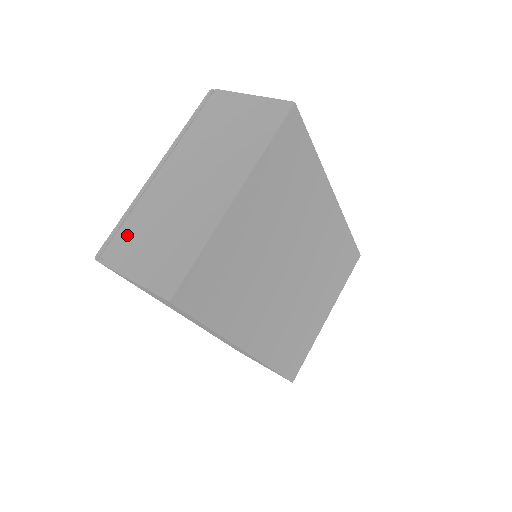
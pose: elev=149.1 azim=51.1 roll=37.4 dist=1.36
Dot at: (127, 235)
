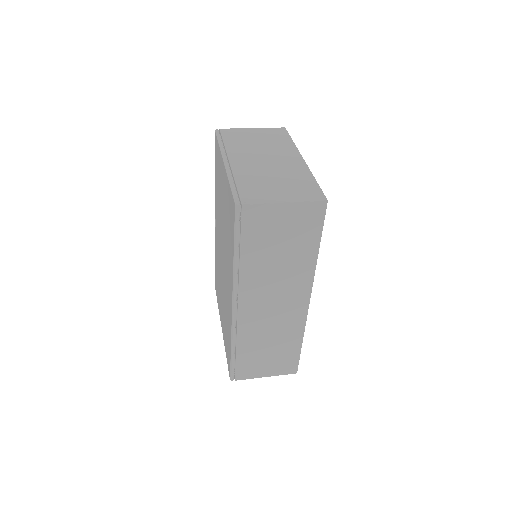
Dot at: (249, 188)
